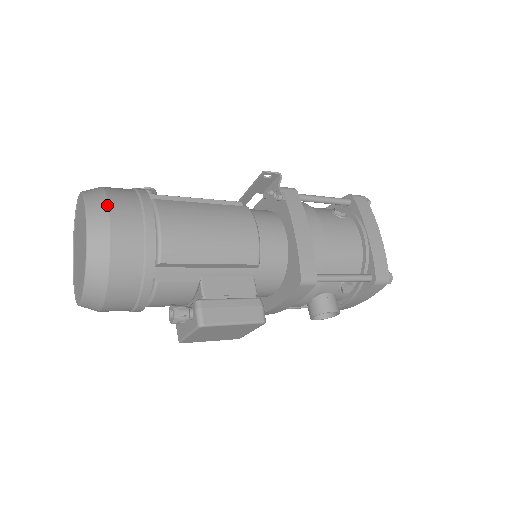
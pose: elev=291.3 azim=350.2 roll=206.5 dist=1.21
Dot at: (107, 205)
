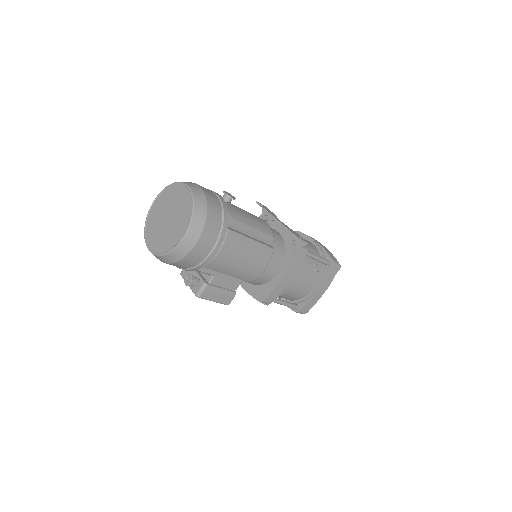
Dot at: (201, 233)
